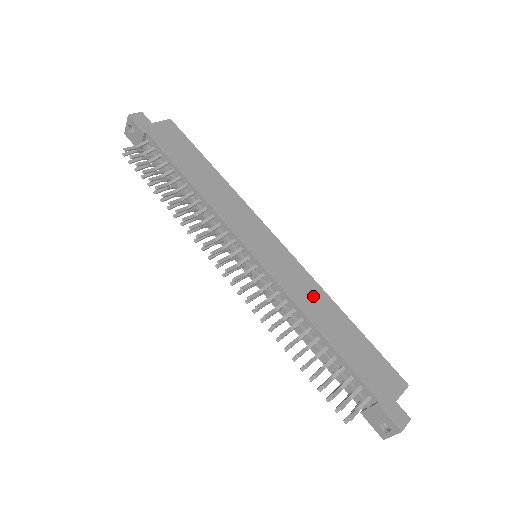
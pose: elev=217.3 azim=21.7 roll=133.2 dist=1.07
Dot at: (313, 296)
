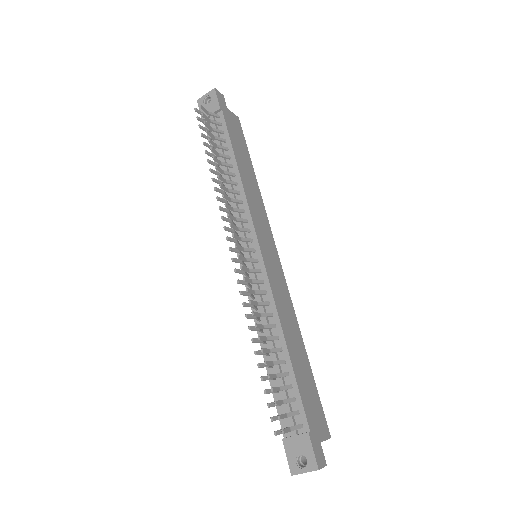
Dot at: (289, 315)
